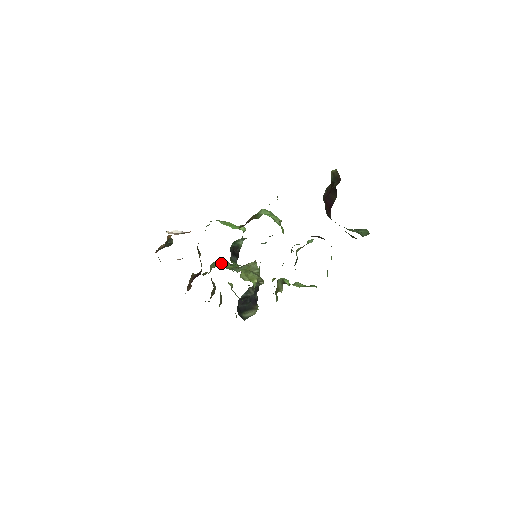
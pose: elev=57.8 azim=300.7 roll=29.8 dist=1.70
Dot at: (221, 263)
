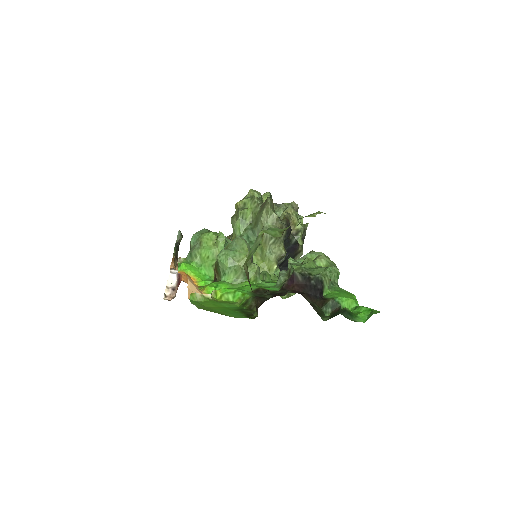
Dot at: (237, 224)
